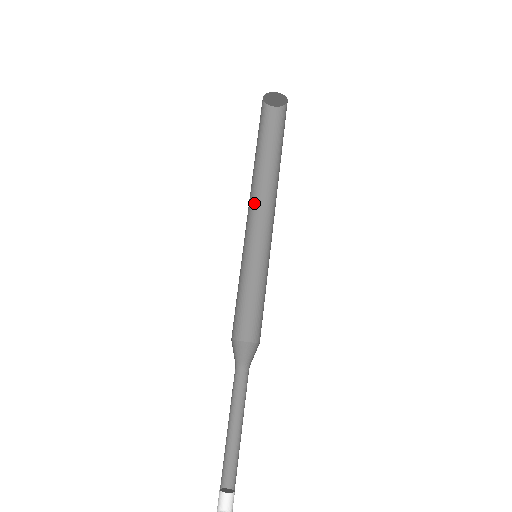
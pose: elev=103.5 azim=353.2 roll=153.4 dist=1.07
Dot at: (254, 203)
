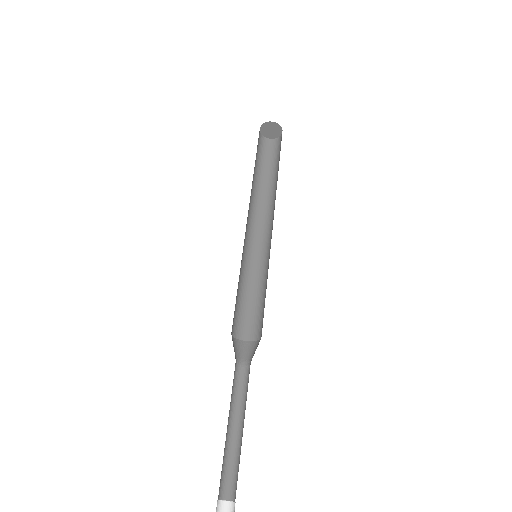
Dot at: (250, 211)
